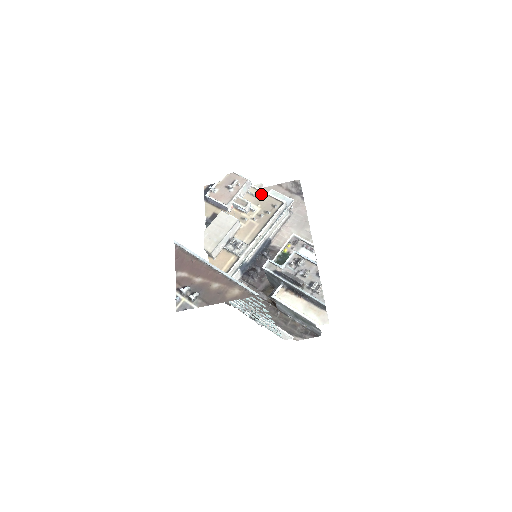
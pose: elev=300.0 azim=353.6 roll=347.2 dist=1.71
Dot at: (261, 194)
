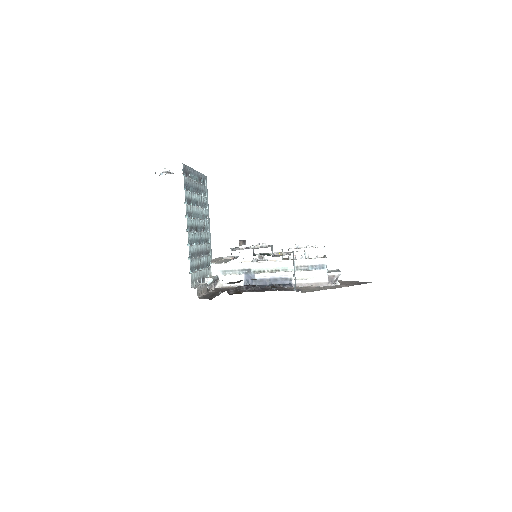
Dot at: occluded
